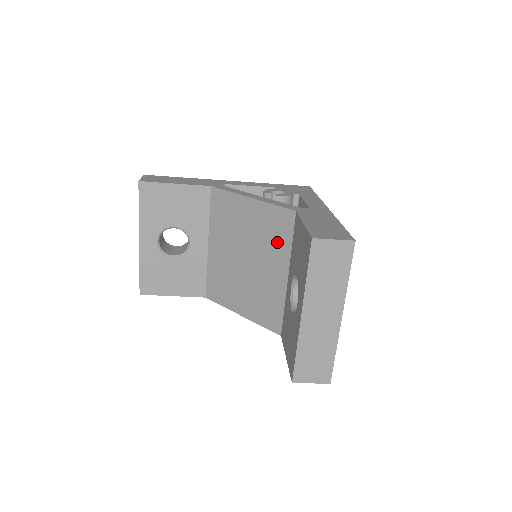
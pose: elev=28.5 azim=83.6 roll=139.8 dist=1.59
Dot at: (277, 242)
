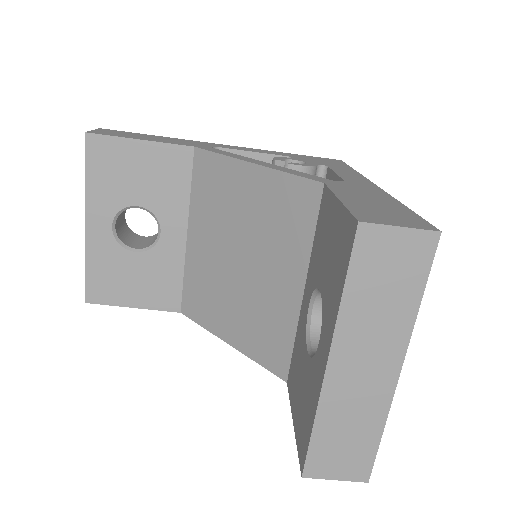
Dot at: (289, 234)
